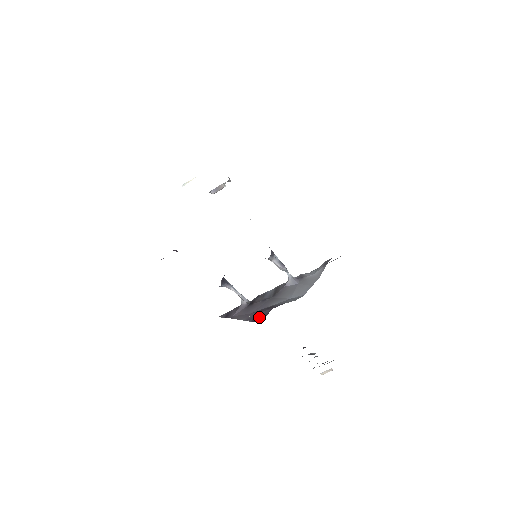
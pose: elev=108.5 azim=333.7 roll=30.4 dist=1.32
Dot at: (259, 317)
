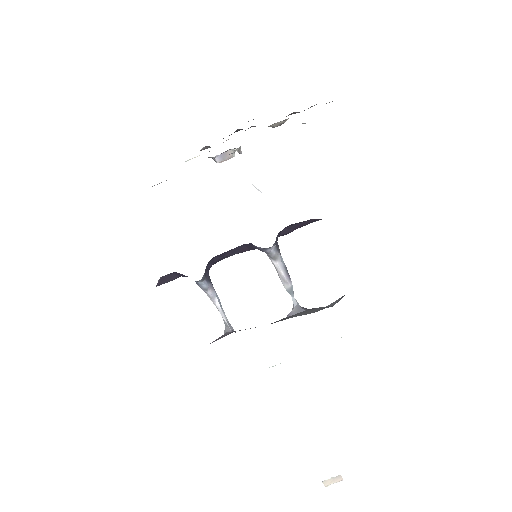
Dot at: occluded
